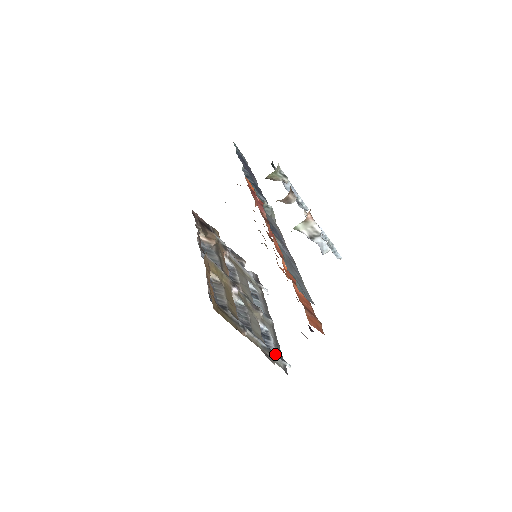
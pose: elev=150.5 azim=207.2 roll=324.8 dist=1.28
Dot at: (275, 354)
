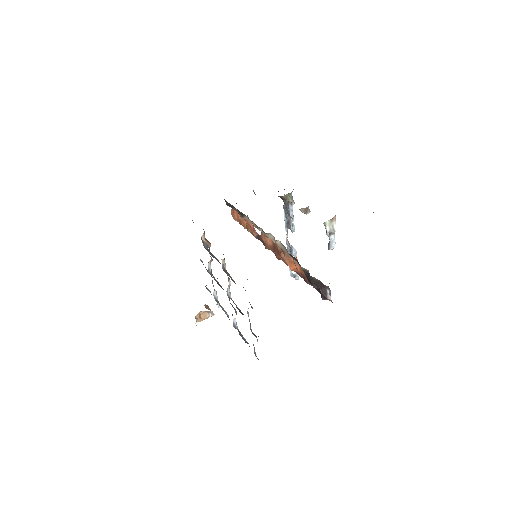
Dot at: occluded
